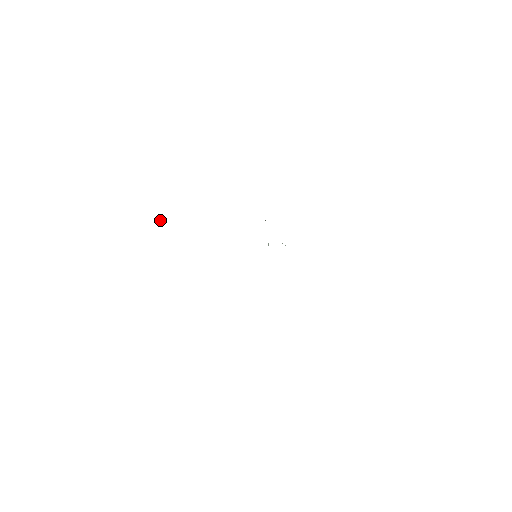
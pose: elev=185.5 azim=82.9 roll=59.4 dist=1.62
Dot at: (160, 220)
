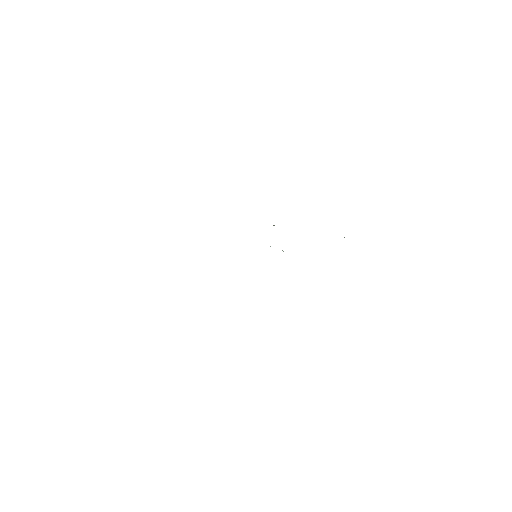
Dot at: occluded
